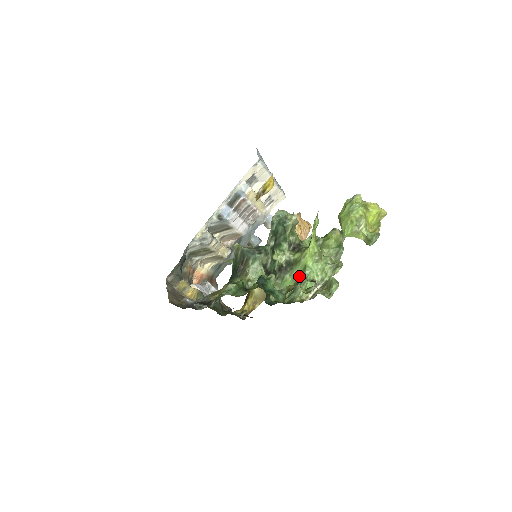
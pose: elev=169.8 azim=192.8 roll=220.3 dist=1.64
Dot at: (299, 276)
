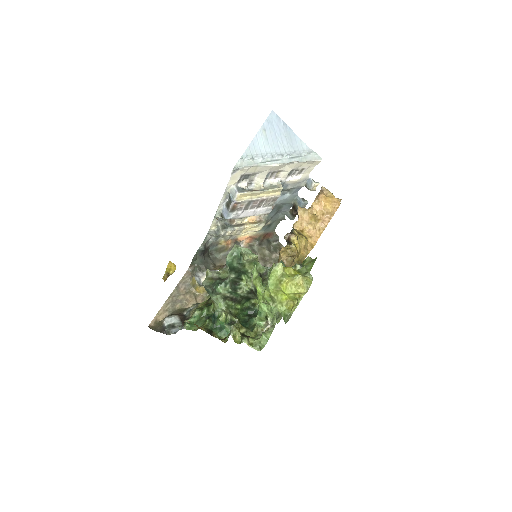
Dot at: (231, 329)
